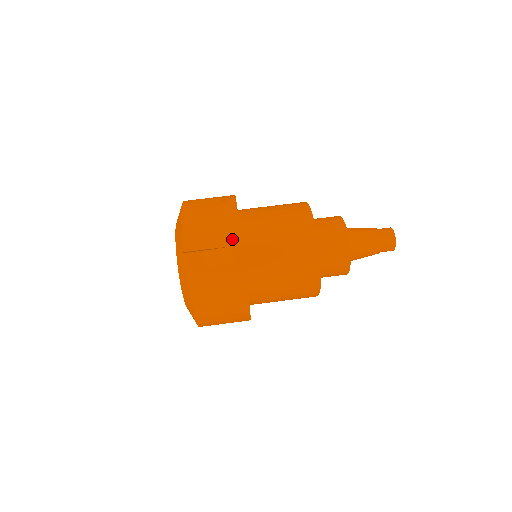
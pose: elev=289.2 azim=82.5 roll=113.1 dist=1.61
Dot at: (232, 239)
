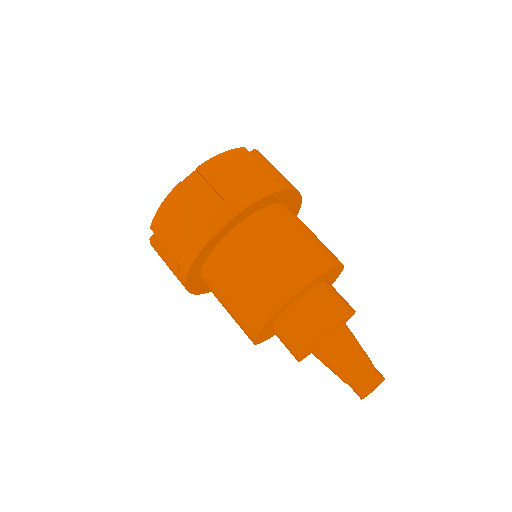
Dot at: (237, 202)
